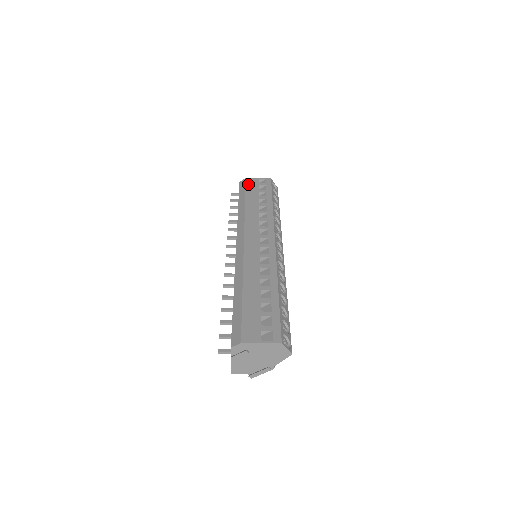
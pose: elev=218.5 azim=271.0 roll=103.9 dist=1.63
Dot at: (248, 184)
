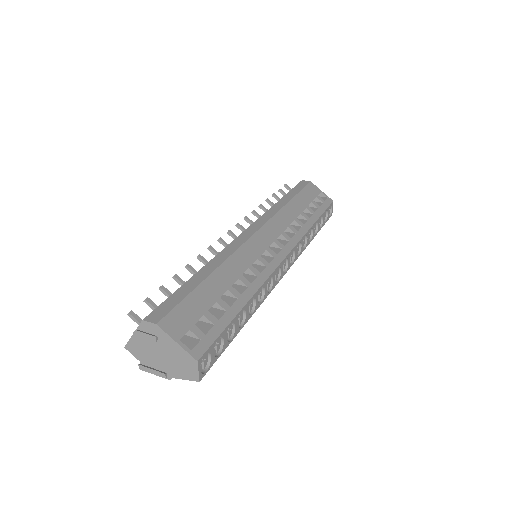
Dot at: (308, 188)
